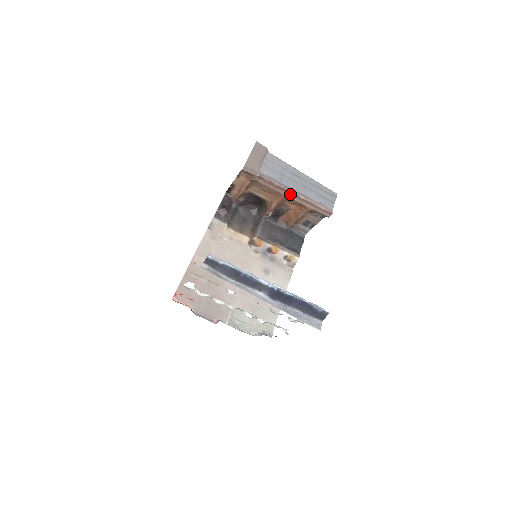
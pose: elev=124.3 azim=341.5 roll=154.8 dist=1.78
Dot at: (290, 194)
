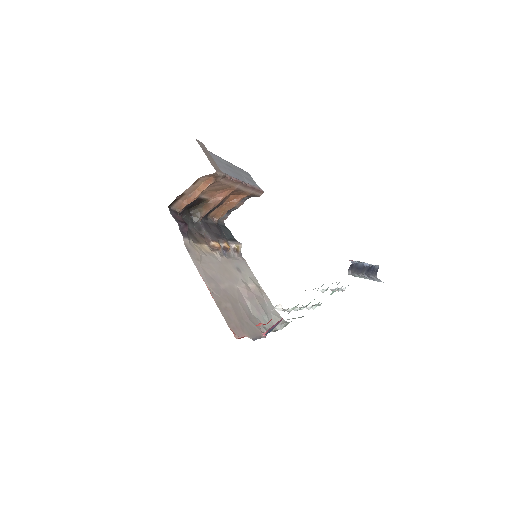
Dot at: (241, 185)
